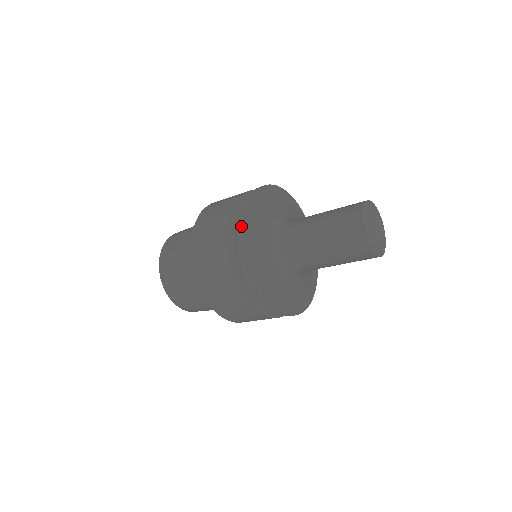
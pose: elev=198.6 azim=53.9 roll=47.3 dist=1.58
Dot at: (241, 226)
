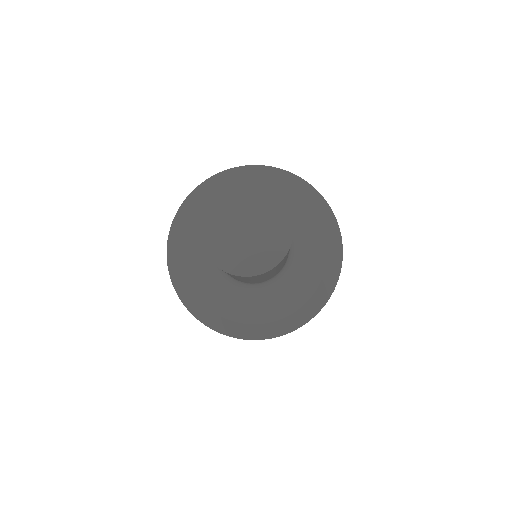
Dot at: (179, 211)
